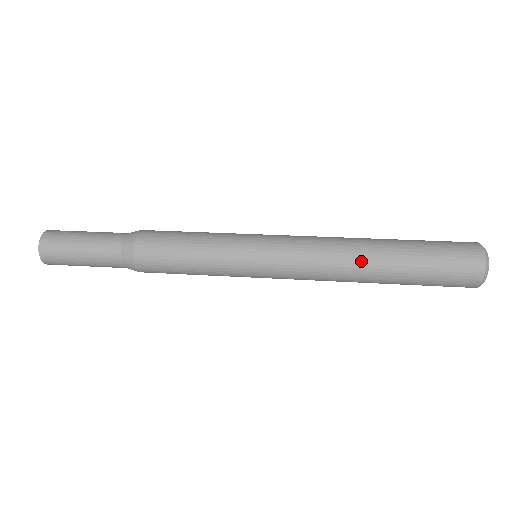
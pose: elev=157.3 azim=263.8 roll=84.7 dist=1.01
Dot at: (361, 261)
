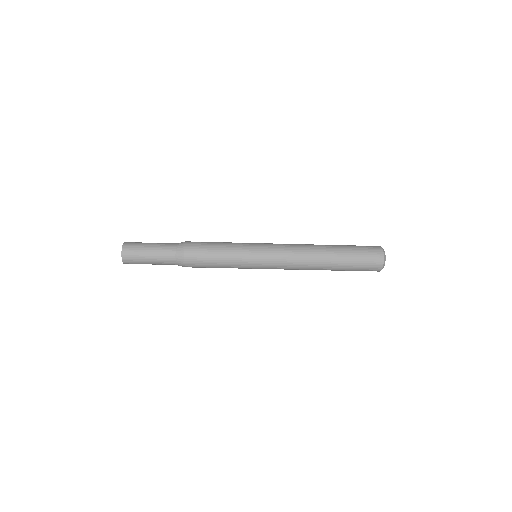
Dot at: occluded
